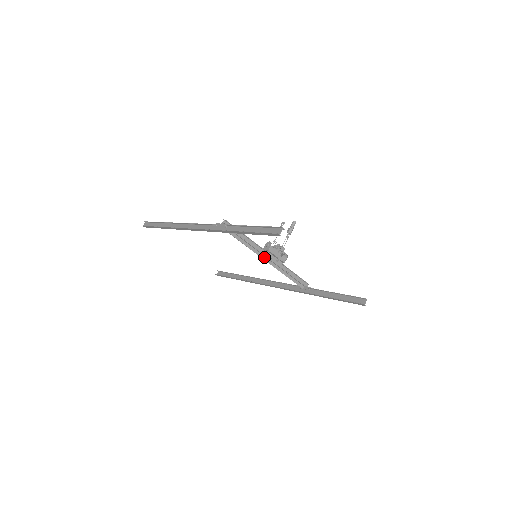
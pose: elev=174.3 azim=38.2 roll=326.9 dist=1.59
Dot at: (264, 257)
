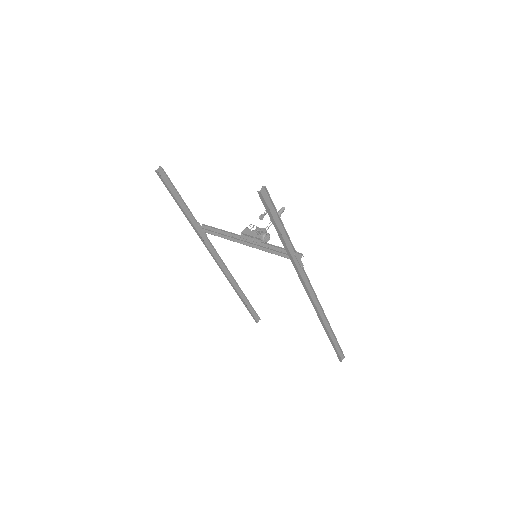
Dot at: (241, 242)
